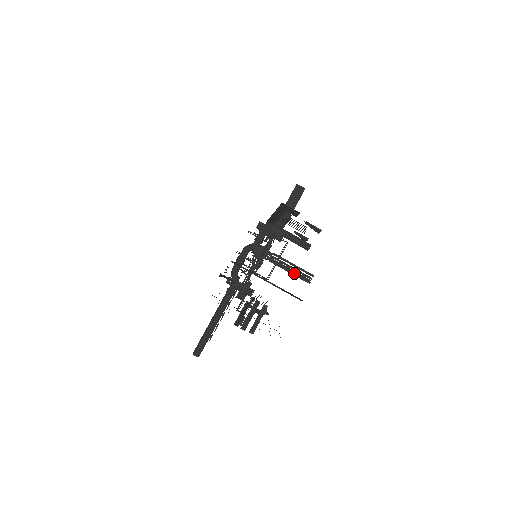
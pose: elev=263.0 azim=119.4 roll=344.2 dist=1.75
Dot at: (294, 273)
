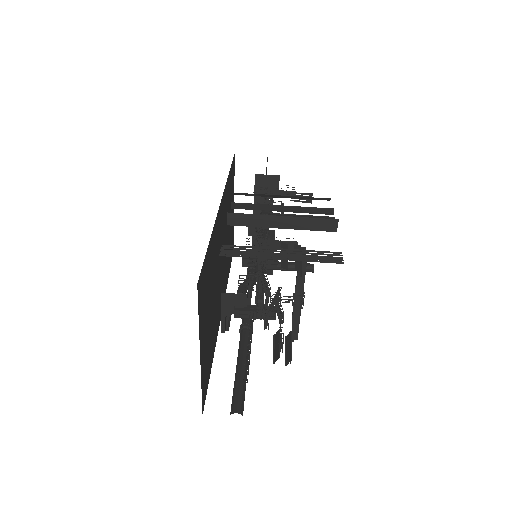
Dot at: (309, 215)
